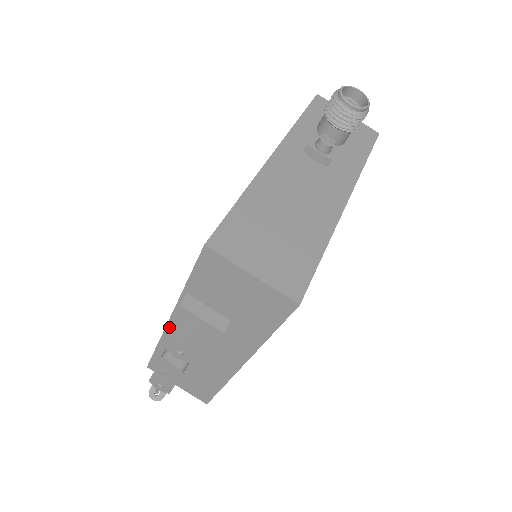
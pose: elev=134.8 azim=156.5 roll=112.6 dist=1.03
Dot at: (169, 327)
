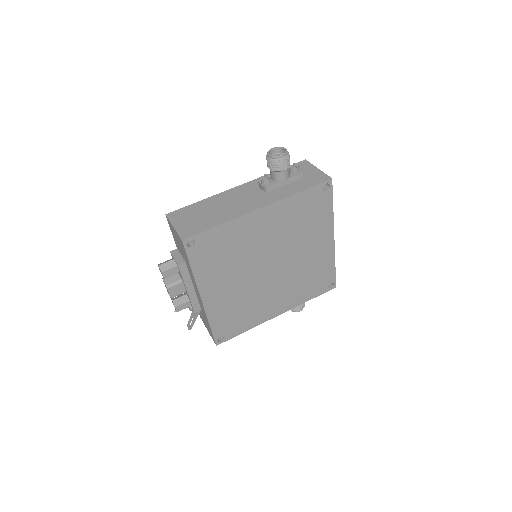
Dot at: occluded
